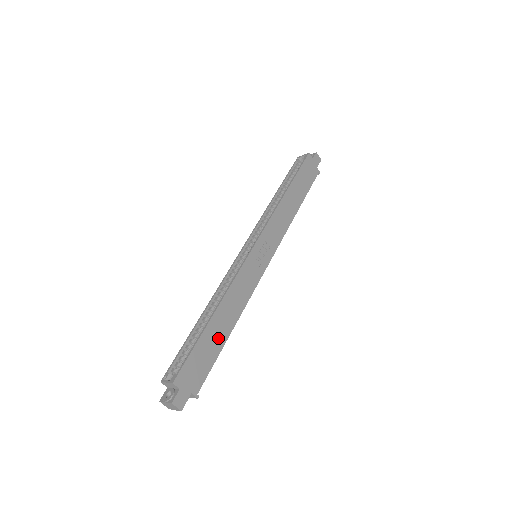
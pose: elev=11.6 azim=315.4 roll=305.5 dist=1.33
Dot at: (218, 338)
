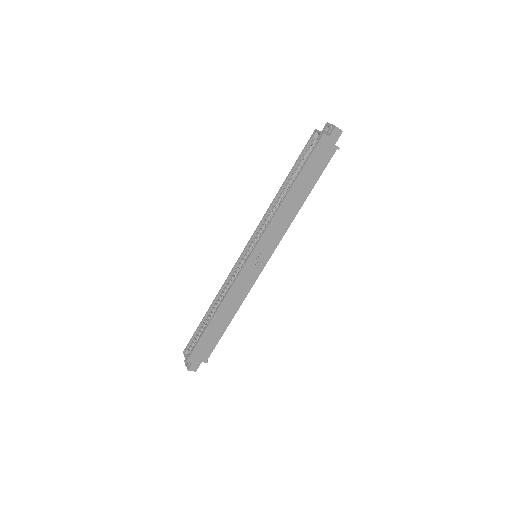
Dot at: (219, 328)
